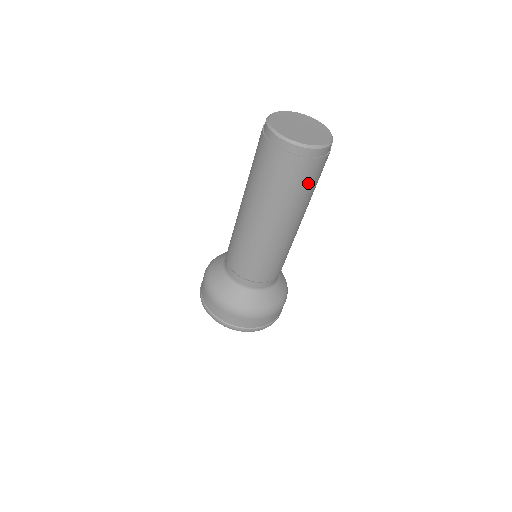
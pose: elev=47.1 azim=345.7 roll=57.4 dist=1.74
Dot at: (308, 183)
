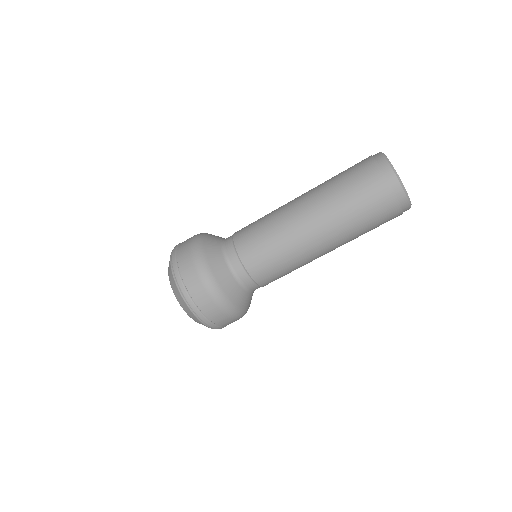
Dot at: occluded
